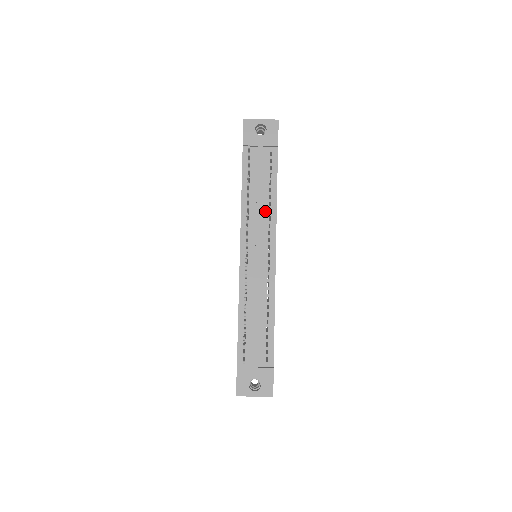
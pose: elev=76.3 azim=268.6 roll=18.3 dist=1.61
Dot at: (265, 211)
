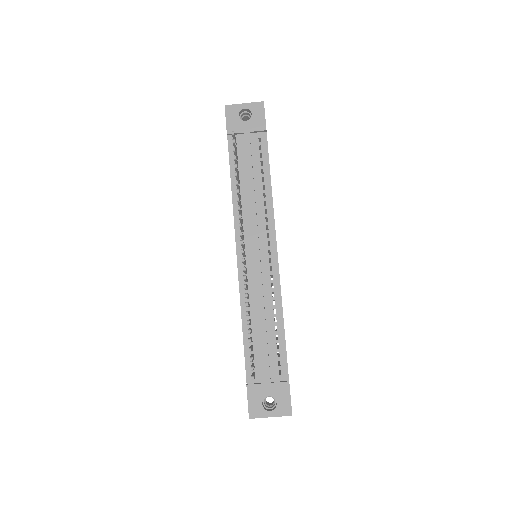
Dot at: (260, 204)
